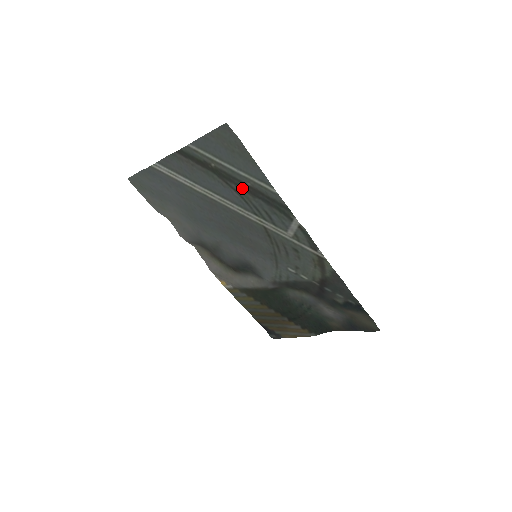
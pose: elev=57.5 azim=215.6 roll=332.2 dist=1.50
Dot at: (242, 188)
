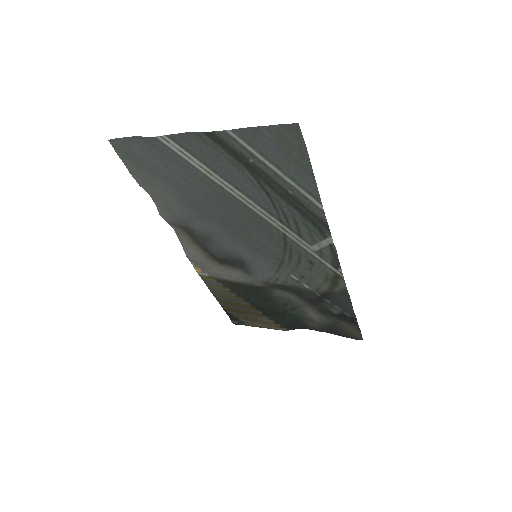
Dot at: (278, 193)
